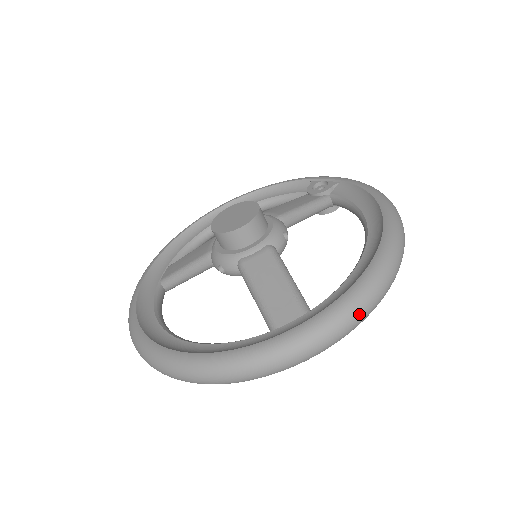
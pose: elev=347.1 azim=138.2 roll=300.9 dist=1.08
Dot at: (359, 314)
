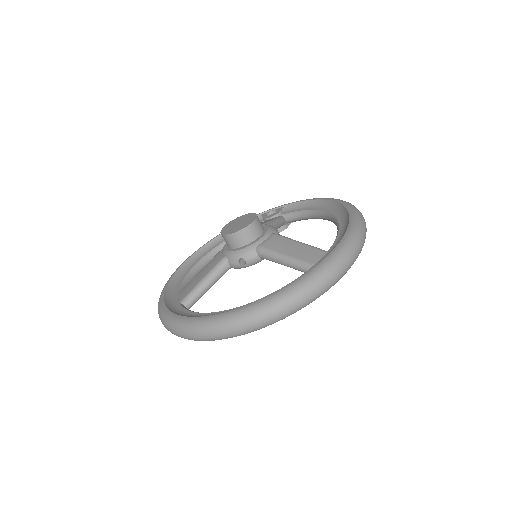
Dot at: (362, 238)
